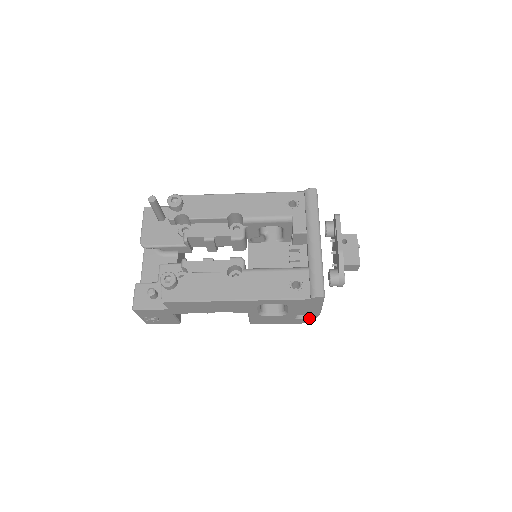
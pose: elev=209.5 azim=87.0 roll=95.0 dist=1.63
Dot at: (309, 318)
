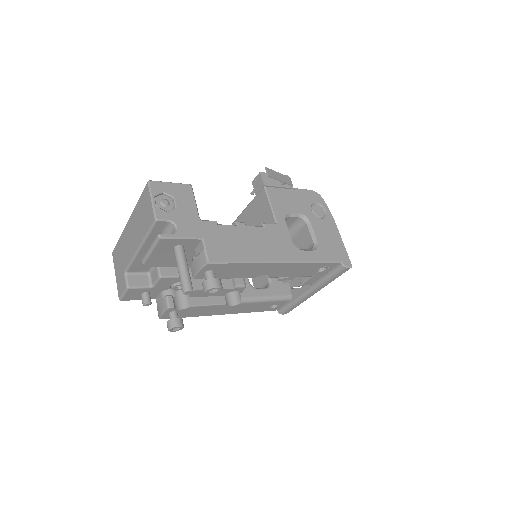
Dot at: occluded
